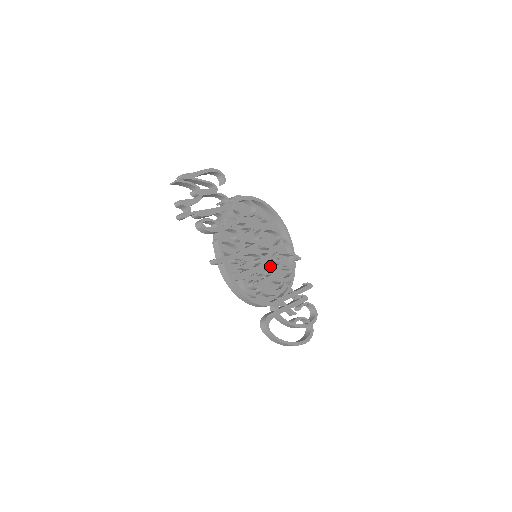
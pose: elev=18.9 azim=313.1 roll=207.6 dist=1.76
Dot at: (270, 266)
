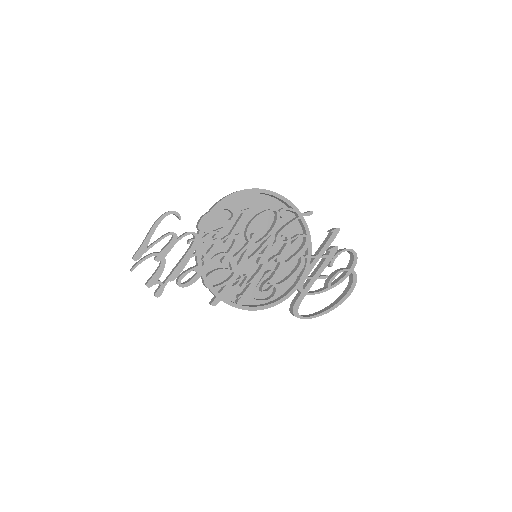
Dot at: (276, 256)
